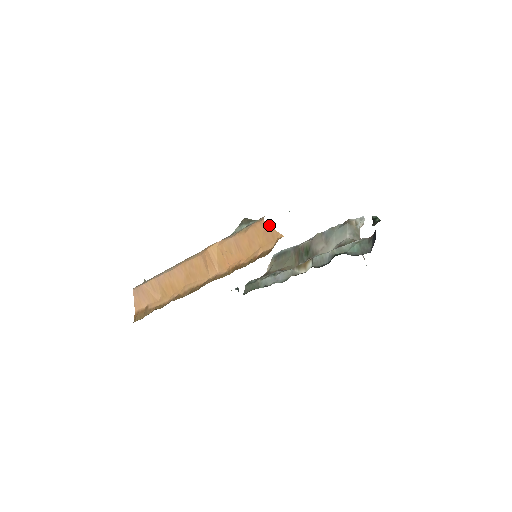
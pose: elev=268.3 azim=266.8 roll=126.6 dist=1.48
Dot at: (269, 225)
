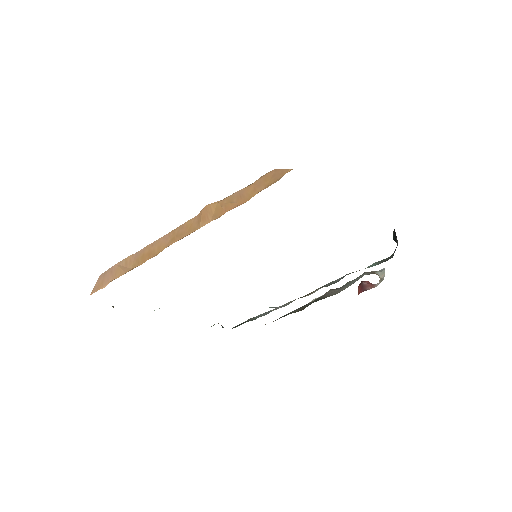
Dot at: (280, 169)
